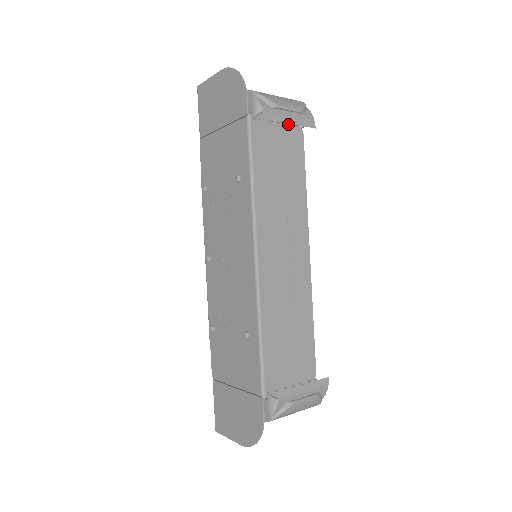
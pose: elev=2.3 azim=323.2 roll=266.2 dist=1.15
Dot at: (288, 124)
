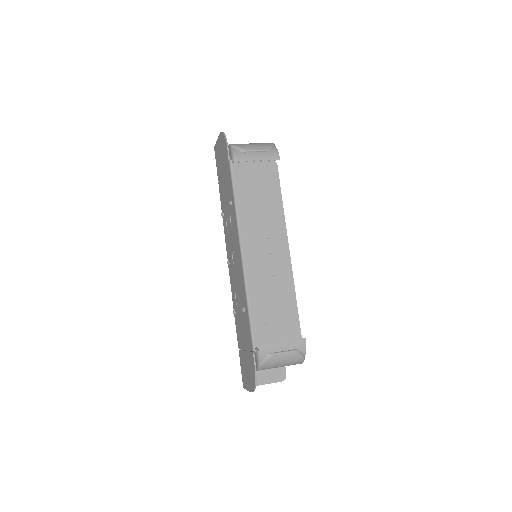
Dot at: (263, 160)
